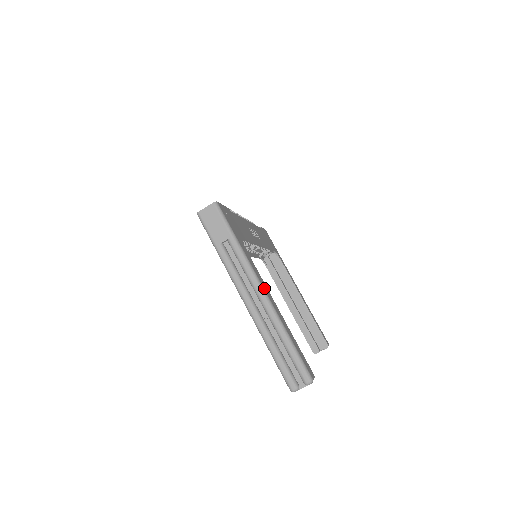
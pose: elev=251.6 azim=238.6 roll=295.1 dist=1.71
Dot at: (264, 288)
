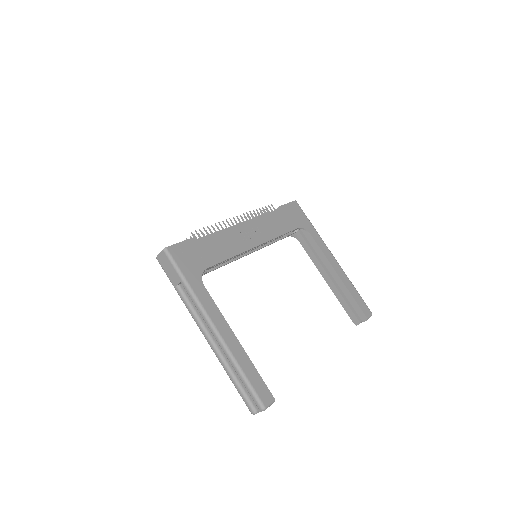
Dot at: (216, 325)
